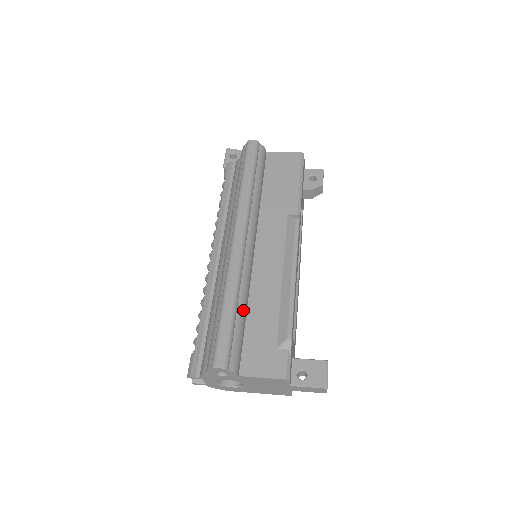
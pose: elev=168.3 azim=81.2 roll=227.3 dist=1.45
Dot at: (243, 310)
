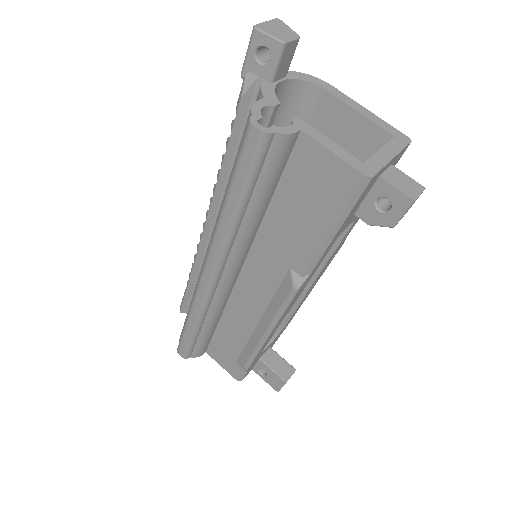
Dot at: (210, 328)
